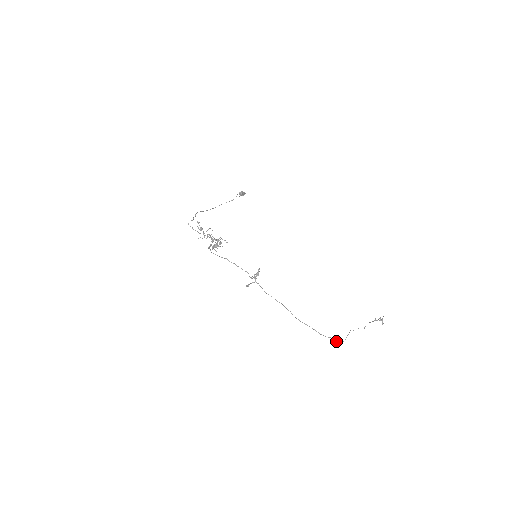
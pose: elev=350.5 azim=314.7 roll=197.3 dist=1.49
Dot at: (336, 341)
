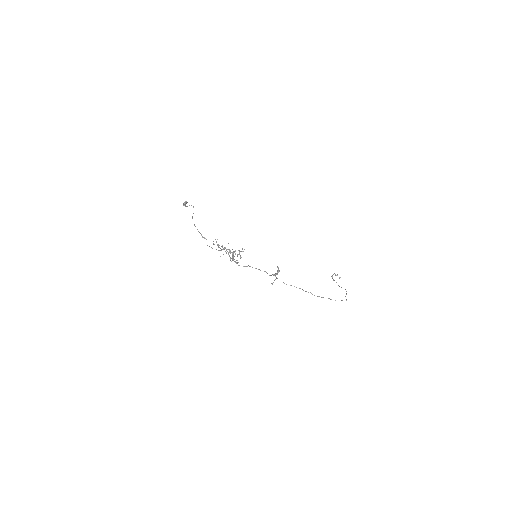
Dot at: occluded
